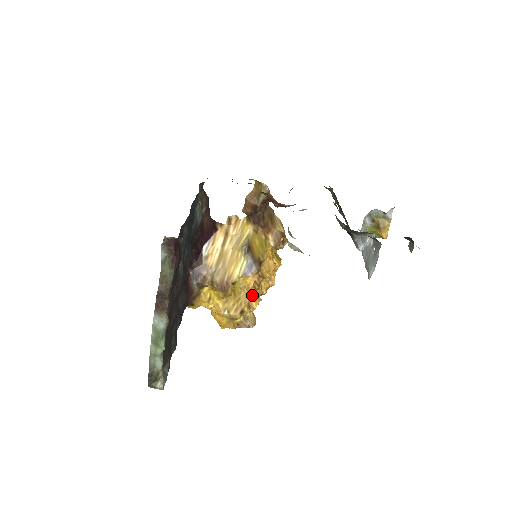
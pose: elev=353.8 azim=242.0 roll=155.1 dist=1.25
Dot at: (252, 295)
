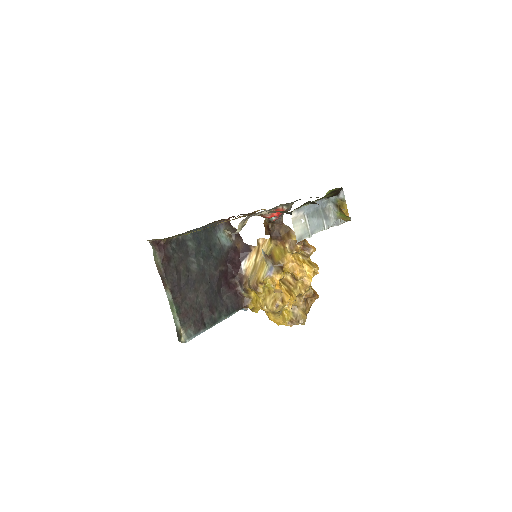
Dot at: (275, 289)
